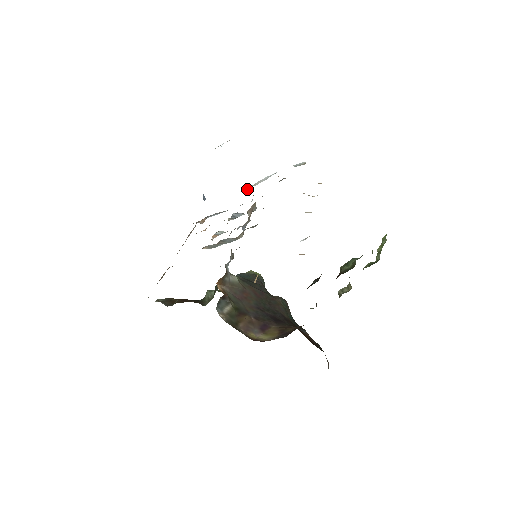
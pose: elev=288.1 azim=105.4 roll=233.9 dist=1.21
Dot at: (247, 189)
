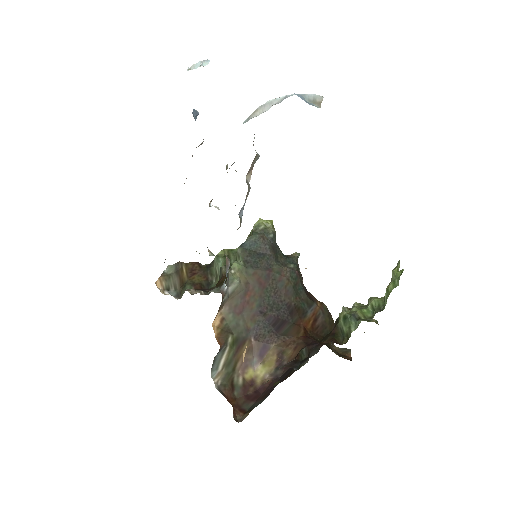
Dot at: (246, 119)
